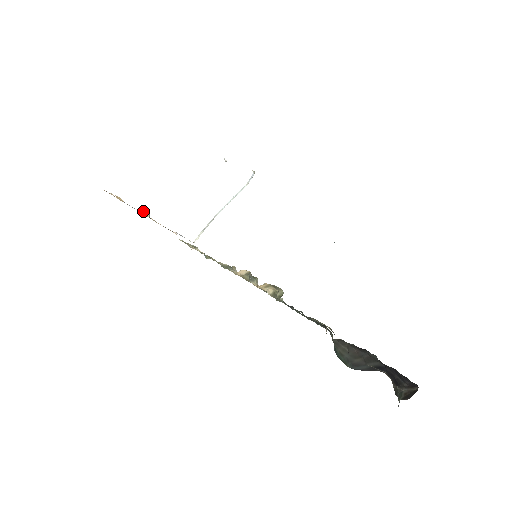
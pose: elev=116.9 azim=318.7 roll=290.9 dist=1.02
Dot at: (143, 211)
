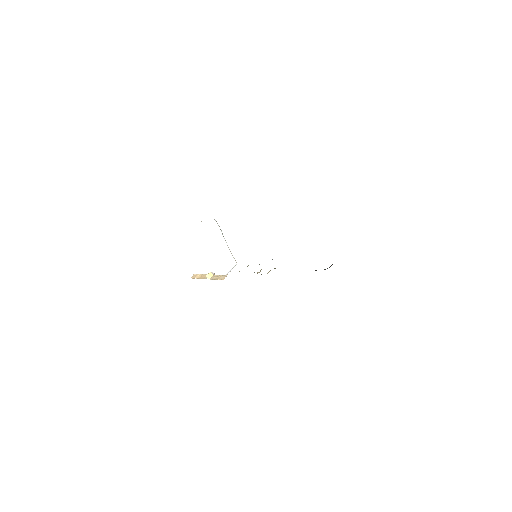
Dot at: (209, 277)
